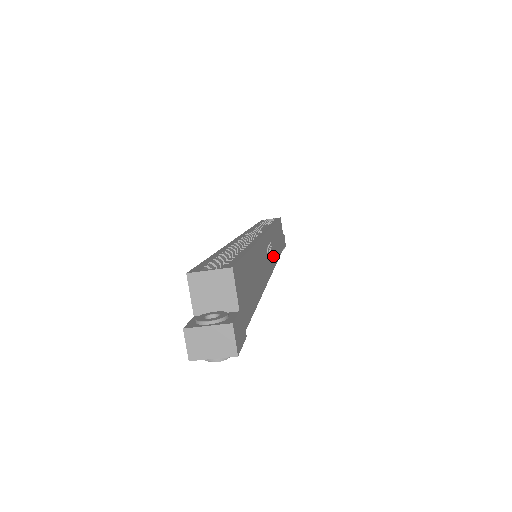
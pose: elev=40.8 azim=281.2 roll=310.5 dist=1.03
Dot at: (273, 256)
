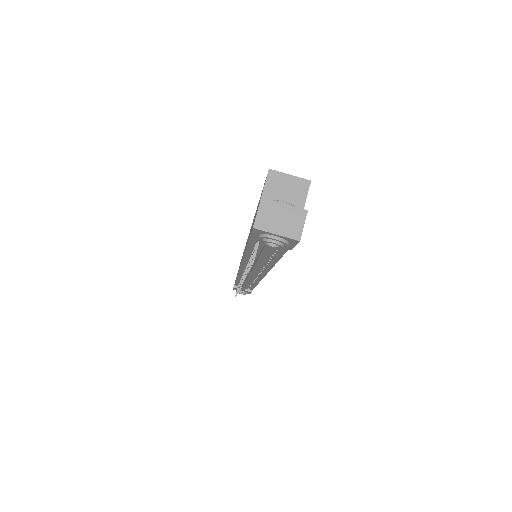
Dot at: occluded
